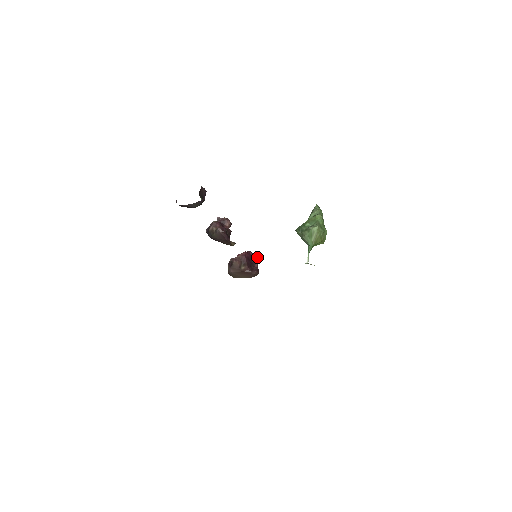
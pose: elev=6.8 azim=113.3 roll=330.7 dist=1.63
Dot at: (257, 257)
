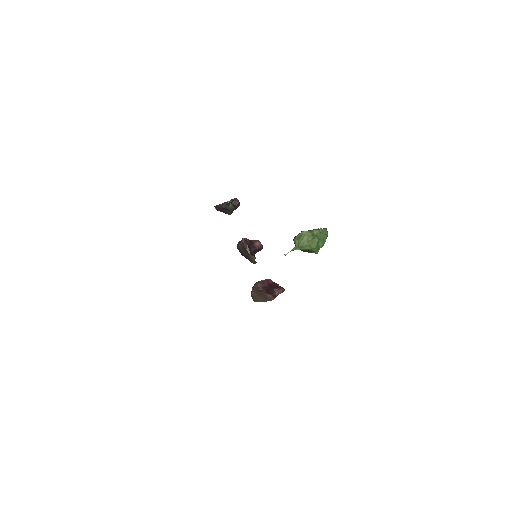
Dot at: (280, 287)
